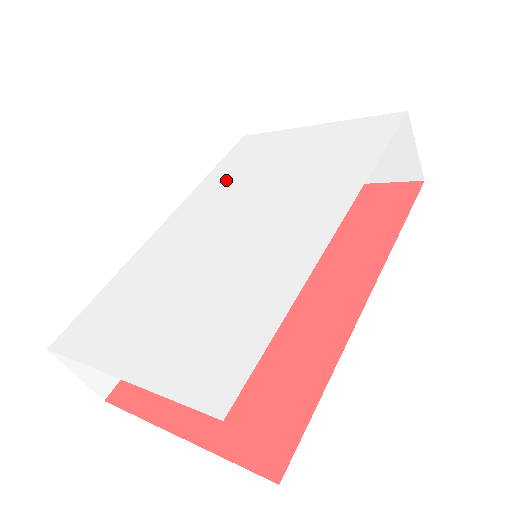
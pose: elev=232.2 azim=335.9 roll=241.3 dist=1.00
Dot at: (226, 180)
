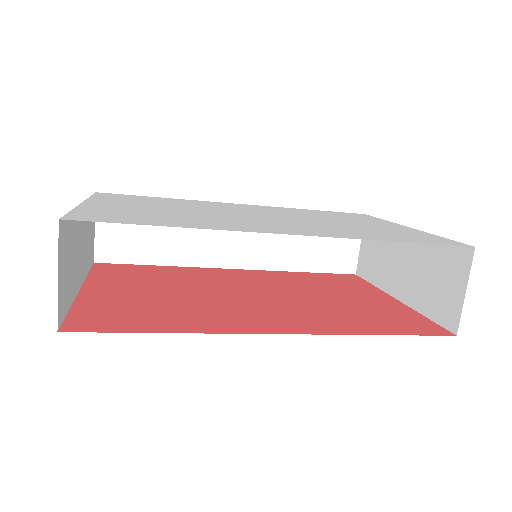
Dot at: (305, 212)
